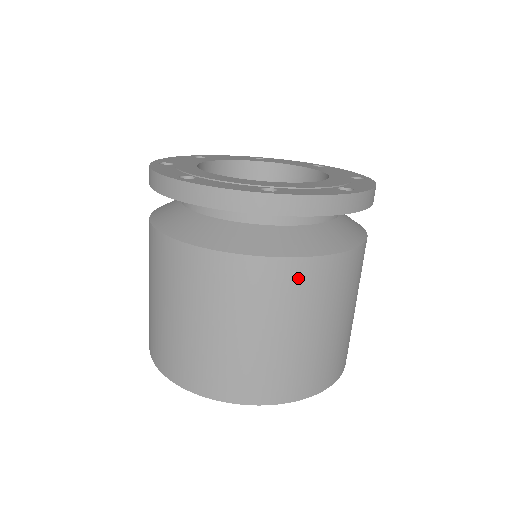
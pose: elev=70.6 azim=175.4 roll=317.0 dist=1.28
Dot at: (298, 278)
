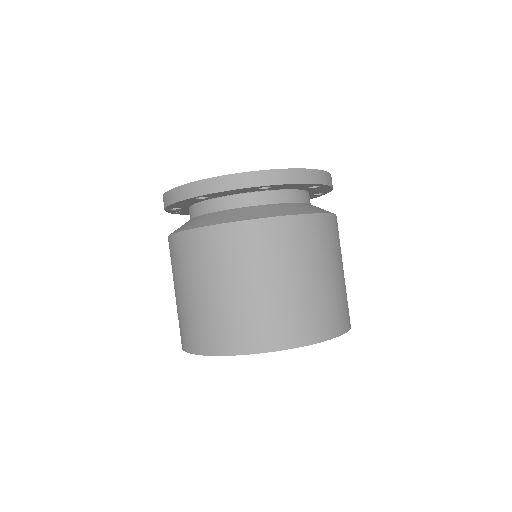
Dot at: (337, 229)
